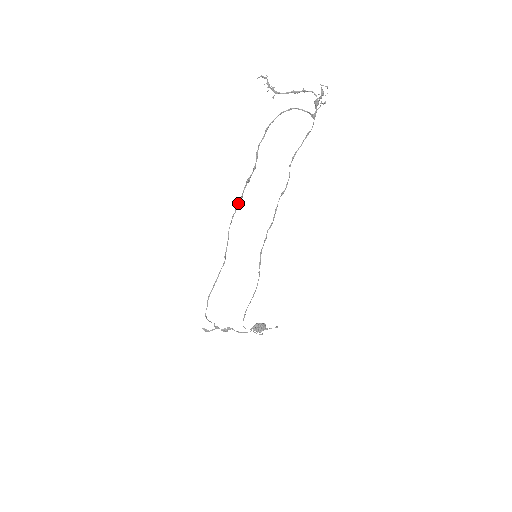
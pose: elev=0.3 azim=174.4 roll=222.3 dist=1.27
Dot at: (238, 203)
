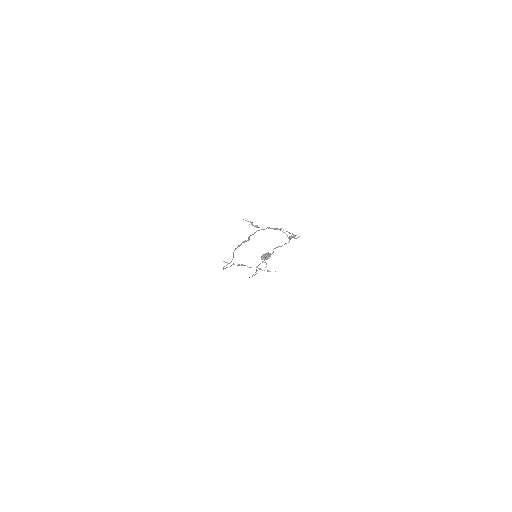
Dot at: (238, 246)
